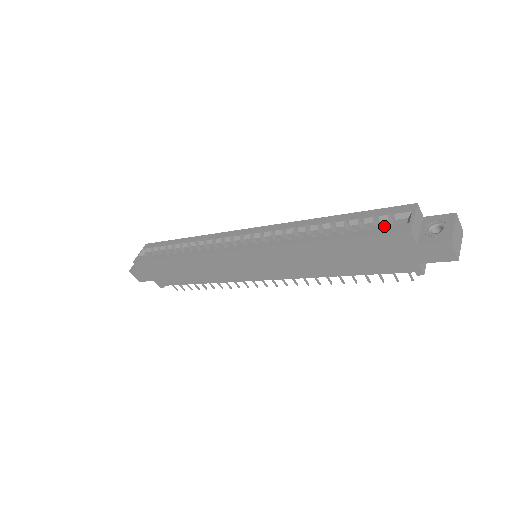
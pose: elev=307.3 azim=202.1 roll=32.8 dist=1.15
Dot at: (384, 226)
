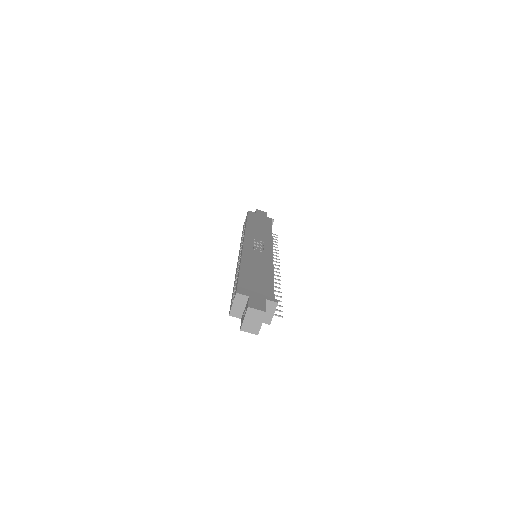
Dot at: (232, 300)
